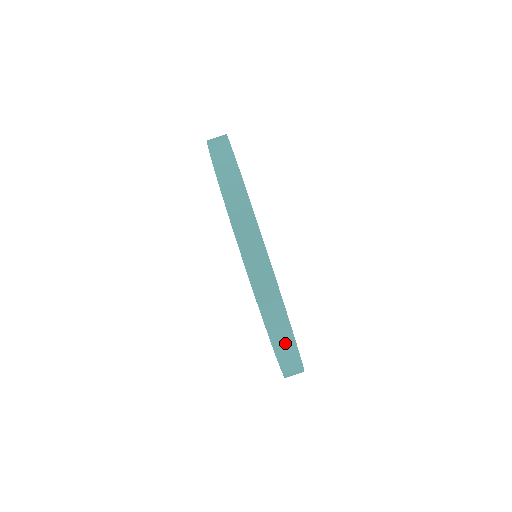
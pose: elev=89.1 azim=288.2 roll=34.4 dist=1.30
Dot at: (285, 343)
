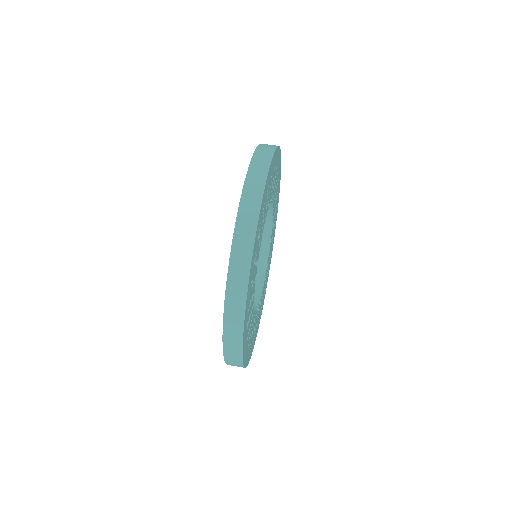
Dot at: (237, 294)
